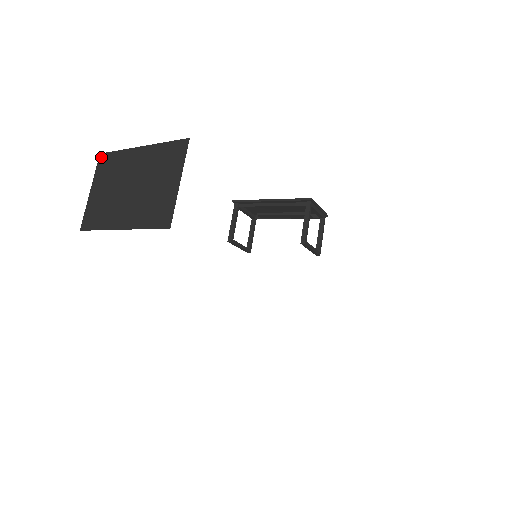
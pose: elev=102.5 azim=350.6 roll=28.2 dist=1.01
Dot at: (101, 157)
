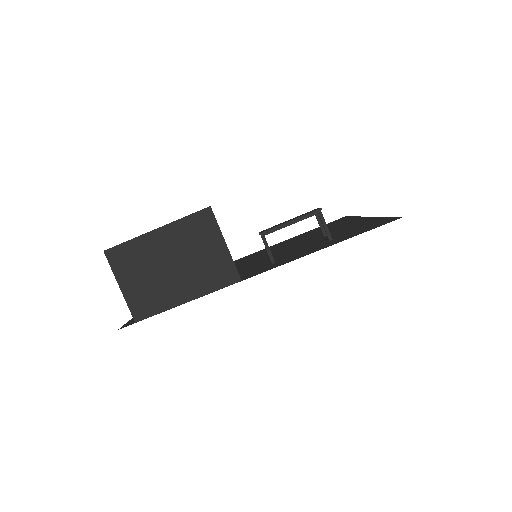
Dot at: (108, 253)
